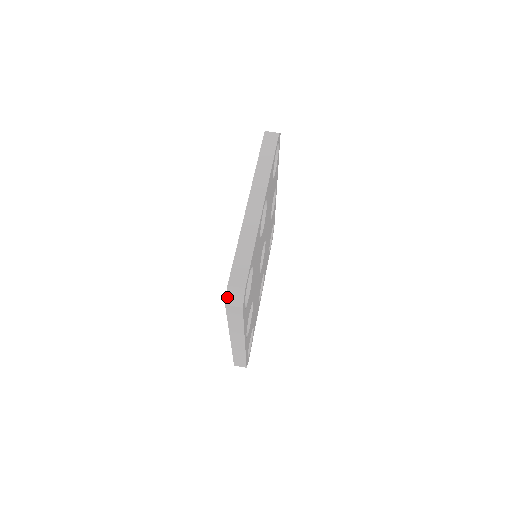
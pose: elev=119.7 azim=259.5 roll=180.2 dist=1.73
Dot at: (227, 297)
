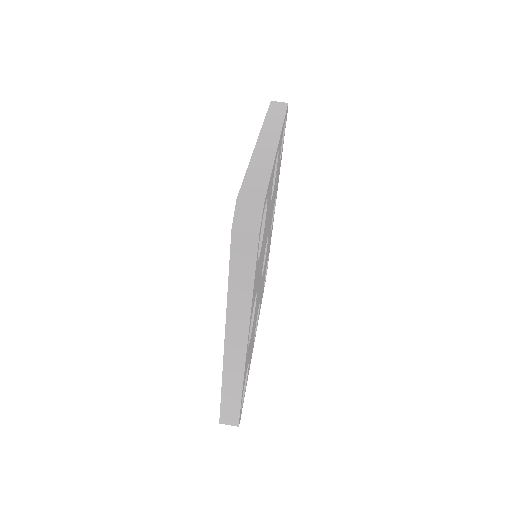
Dot at: occluded
